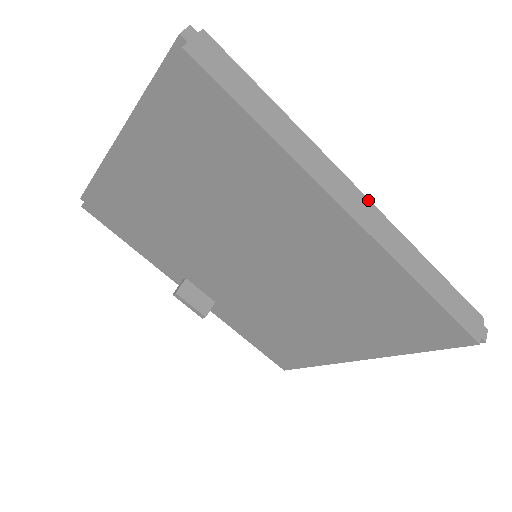
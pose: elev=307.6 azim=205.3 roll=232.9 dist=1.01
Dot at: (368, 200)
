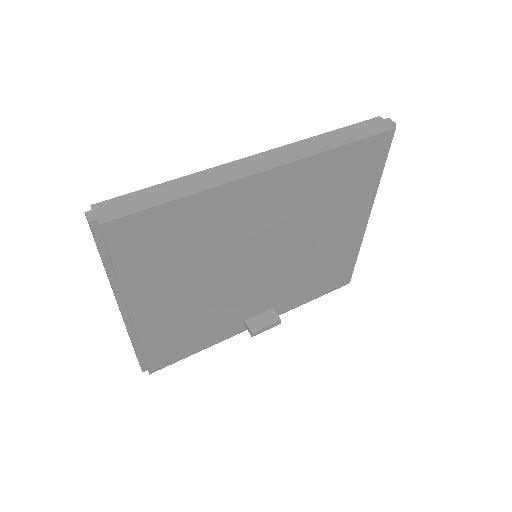
Dot at: (260, 154)
